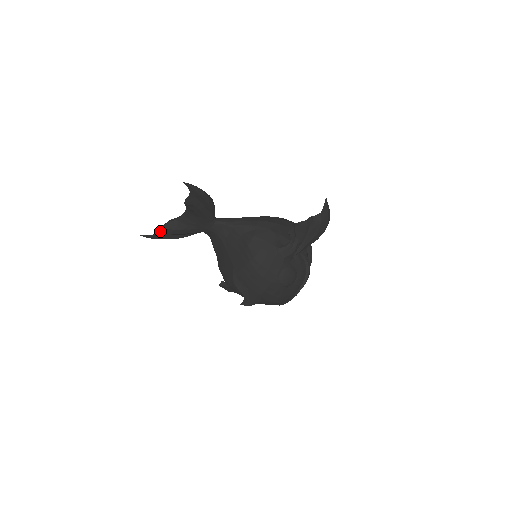
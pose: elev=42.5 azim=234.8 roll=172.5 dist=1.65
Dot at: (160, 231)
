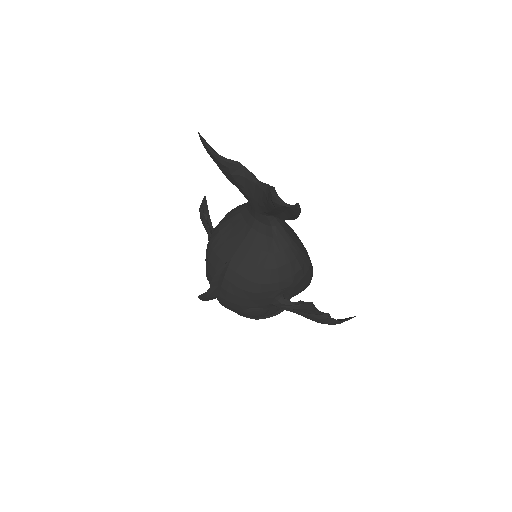
Dot at: (219, 158)
